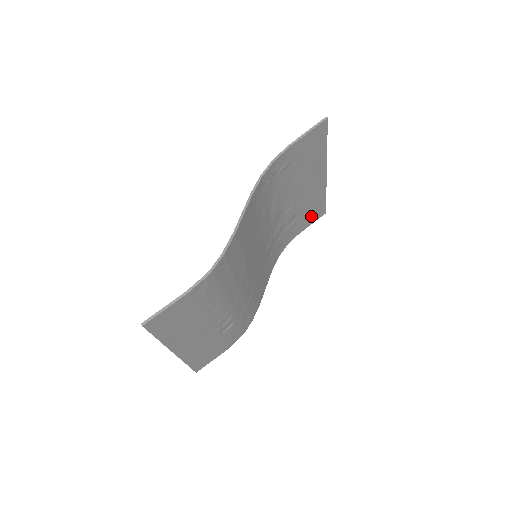
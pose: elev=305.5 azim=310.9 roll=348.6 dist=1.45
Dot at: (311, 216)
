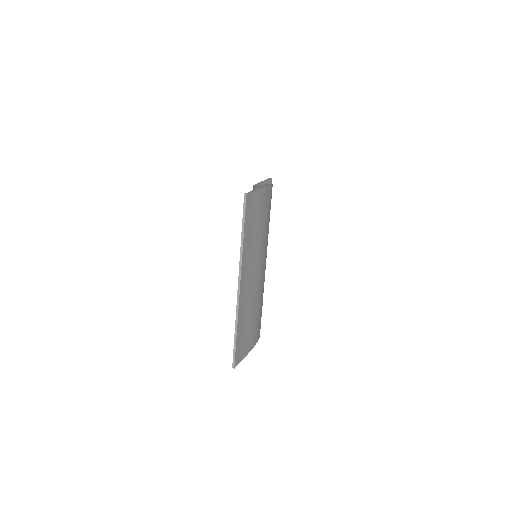
Dot at: occluded
